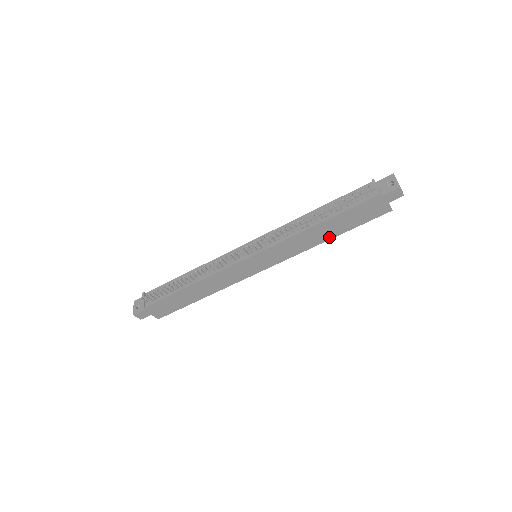
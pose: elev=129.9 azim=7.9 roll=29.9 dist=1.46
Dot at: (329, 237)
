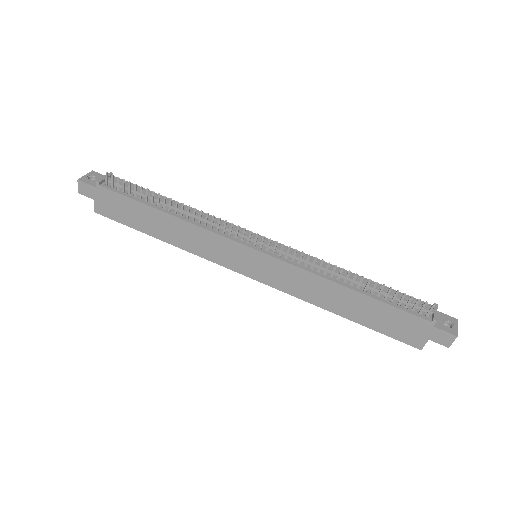
Dot at: (340, 312)
